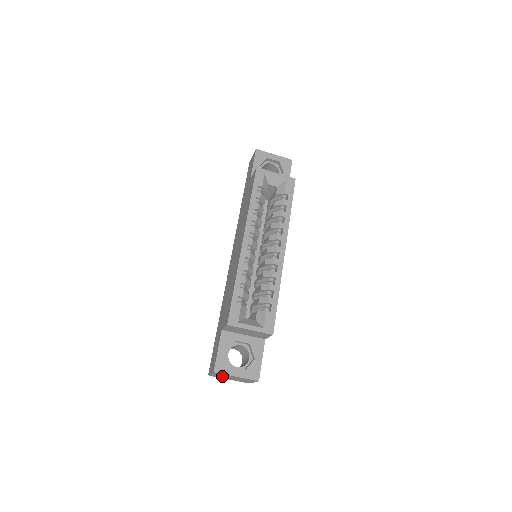
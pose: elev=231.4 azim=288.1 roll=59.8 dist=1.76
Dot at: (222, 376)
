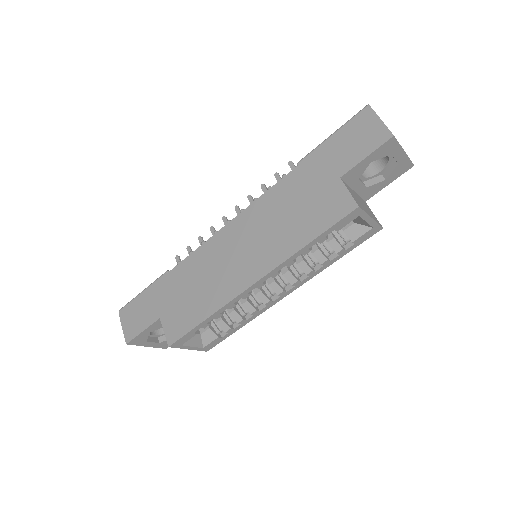
Dot at: occluded
